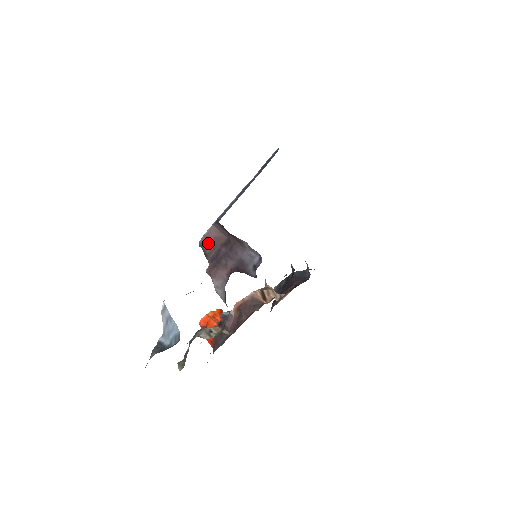
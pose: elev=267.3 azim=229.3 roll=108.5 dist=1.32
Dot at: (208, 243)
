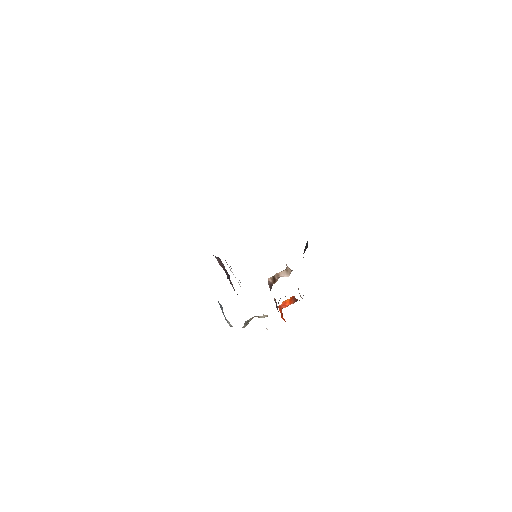
Dot at: occluded
